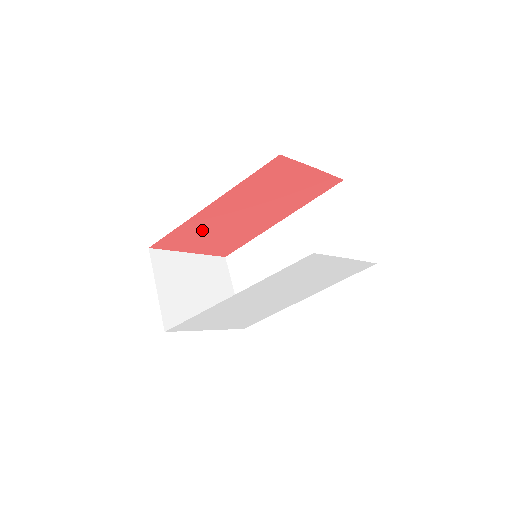
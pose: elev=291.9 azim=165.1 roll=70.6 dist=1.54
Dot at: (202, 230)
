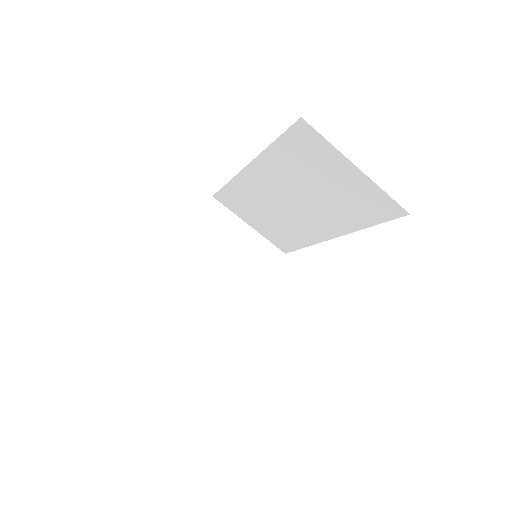
Dot at: occluded
